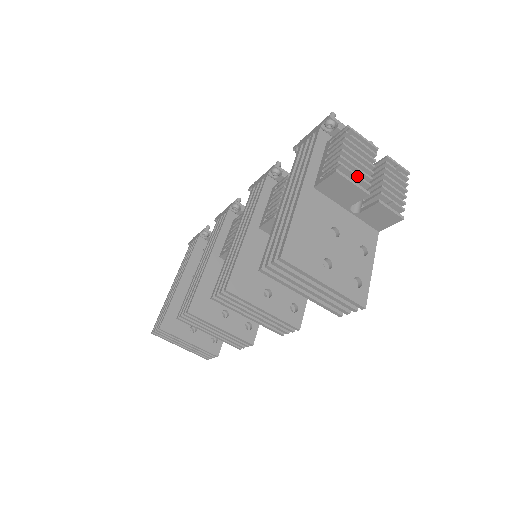
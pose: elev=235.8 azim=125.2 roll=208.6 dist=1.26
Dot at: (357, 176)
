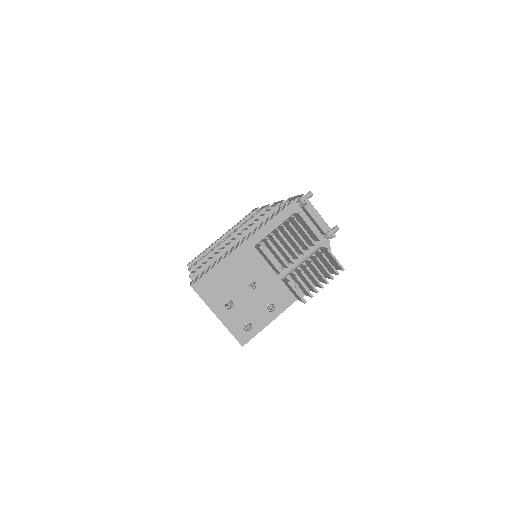
Dot at: (279, 256)
